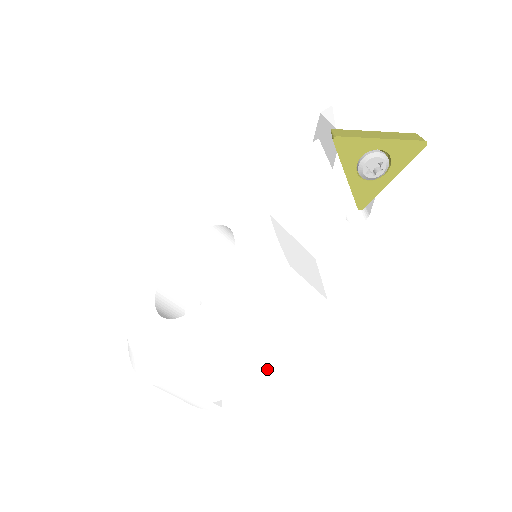
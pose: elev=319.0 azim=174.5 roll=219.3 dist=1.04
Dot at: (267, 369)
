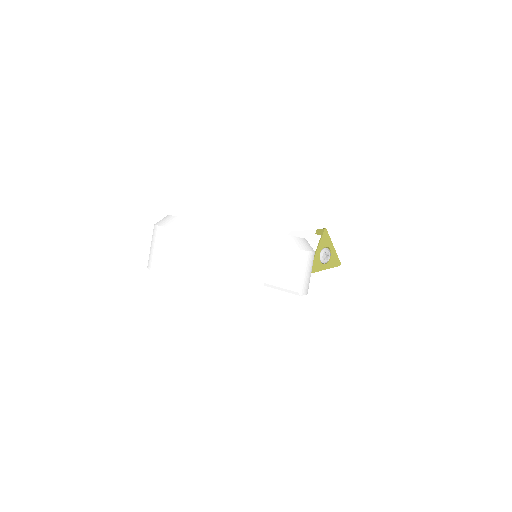
Dot at: (302, 282)
